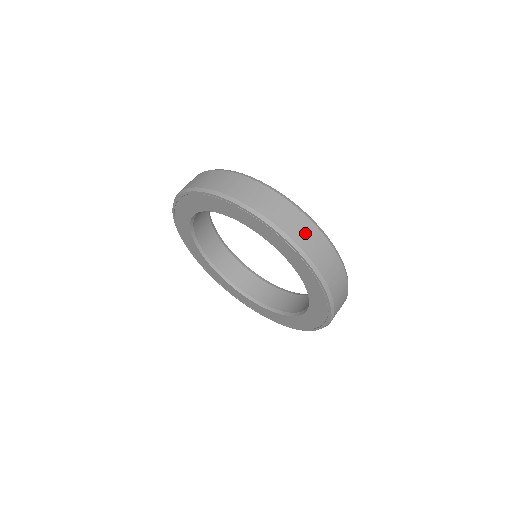
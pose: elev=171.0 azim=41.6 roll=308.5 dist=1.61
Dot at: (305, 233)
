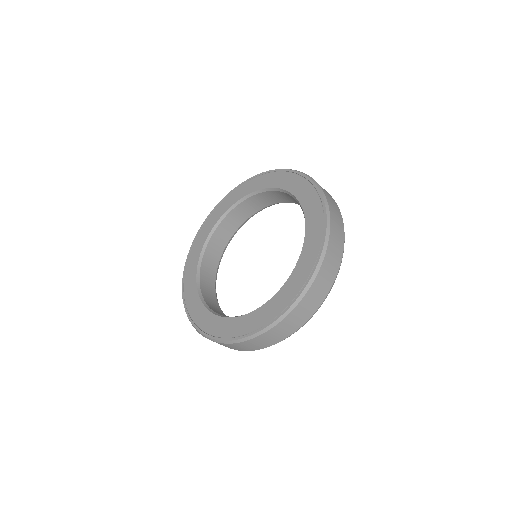
Dot at: occluded
